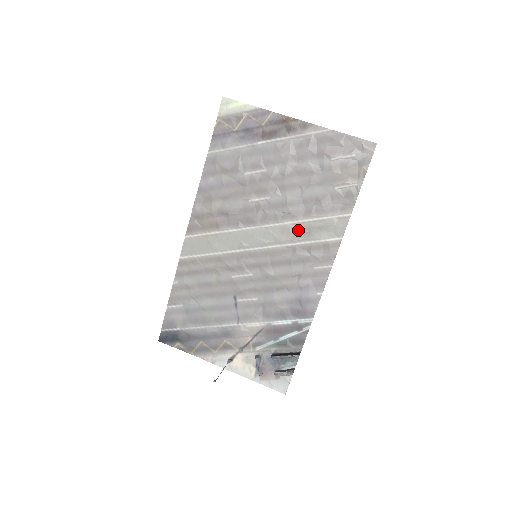
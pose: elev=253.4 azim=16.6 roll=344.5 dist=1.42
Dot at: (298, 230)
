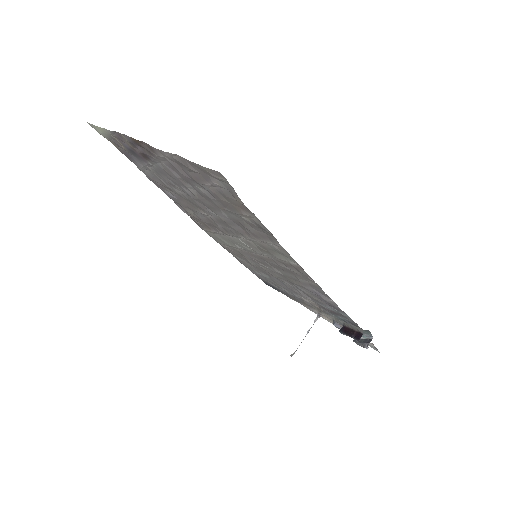
Dot at: (258, 247)
